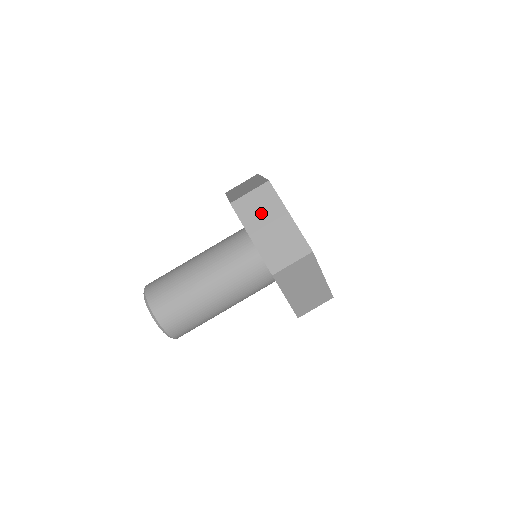
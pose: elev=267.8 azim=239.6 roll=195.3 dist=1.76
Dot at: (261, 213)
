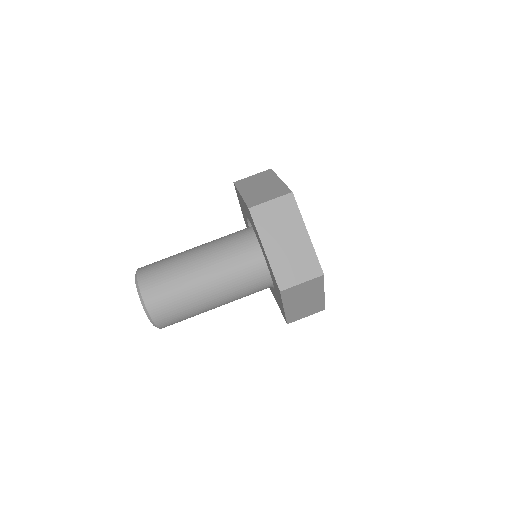
Dot at: (256, 182)
